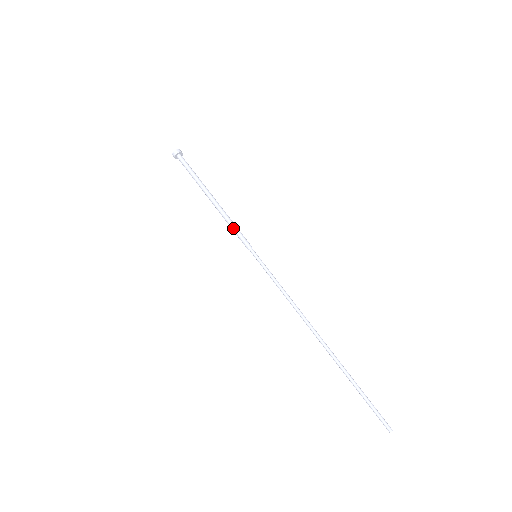
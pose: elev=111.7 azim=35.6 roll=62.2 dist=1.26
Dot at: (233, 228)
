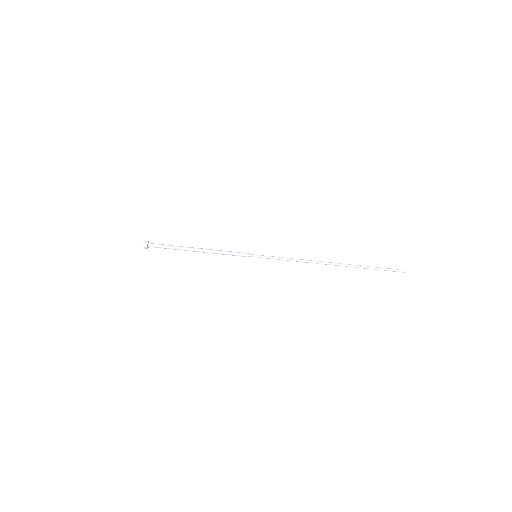
Dot at: (228, 254)
